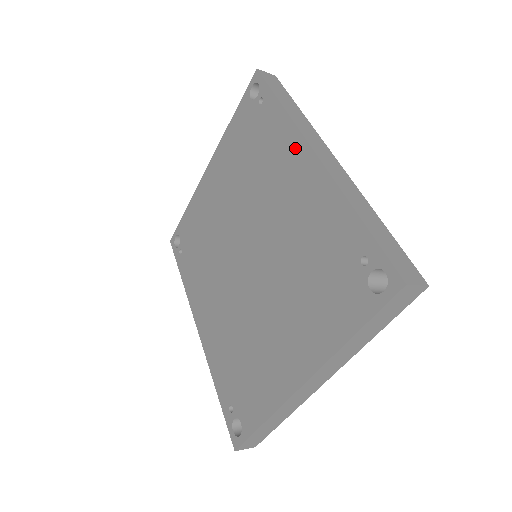
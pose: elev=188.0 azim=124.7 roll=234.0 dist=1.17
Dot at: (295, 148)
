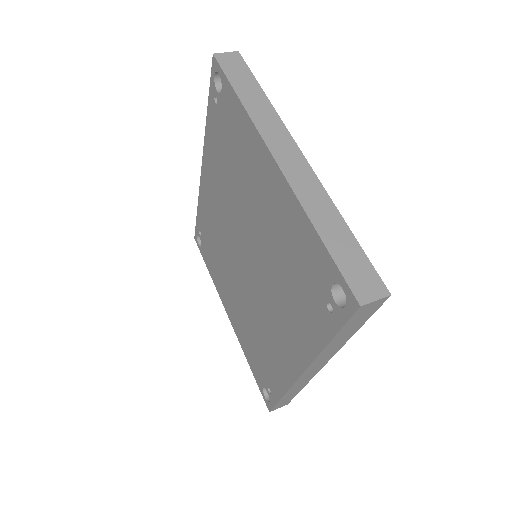
Dot at: (301, 353)
